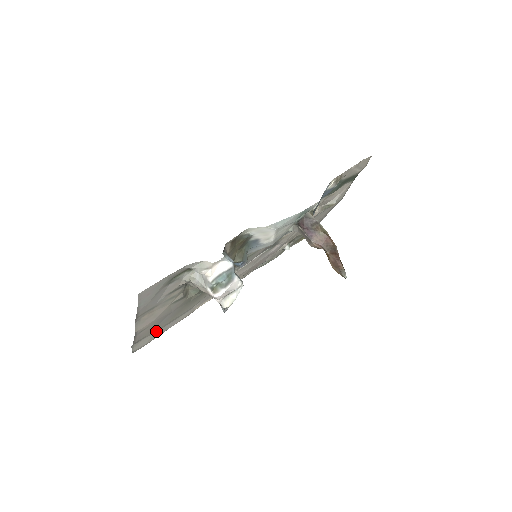
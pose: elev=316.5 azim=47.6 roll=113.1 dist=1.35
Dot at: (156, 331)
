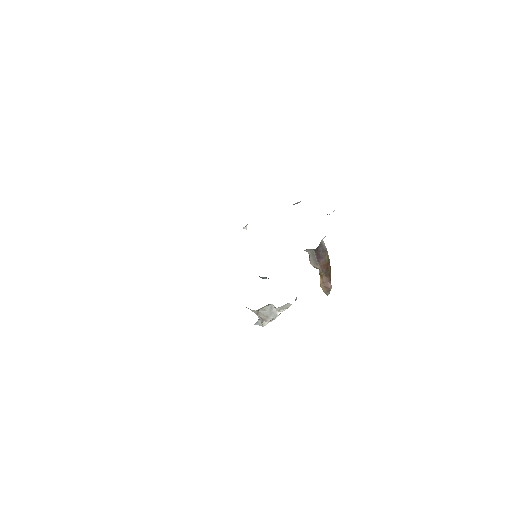
Dot at: occluded
